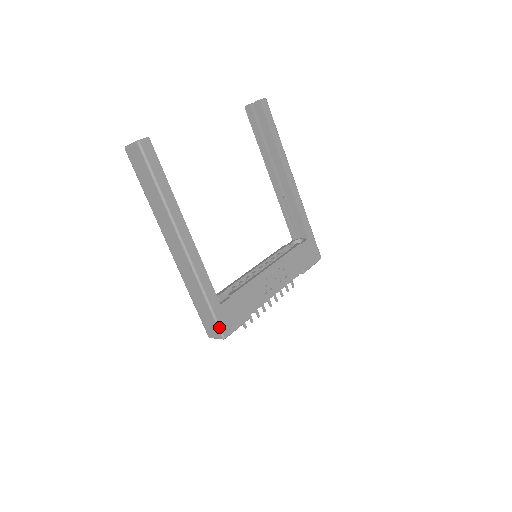
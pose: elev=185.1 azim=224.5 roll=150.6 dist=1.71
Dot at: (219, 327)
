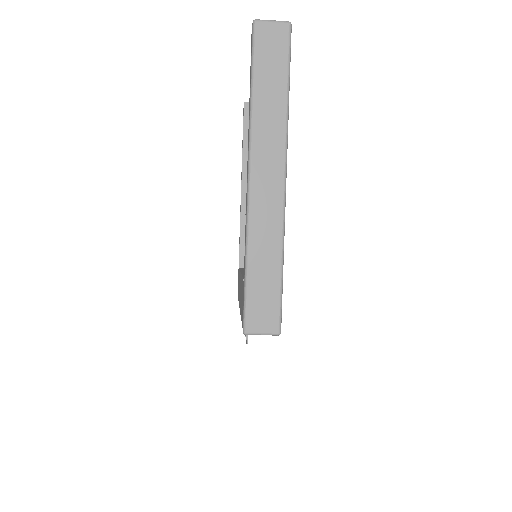
Dot at: (281, 313)
